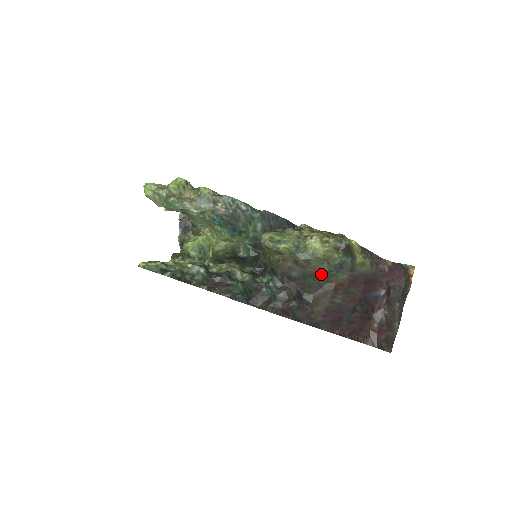
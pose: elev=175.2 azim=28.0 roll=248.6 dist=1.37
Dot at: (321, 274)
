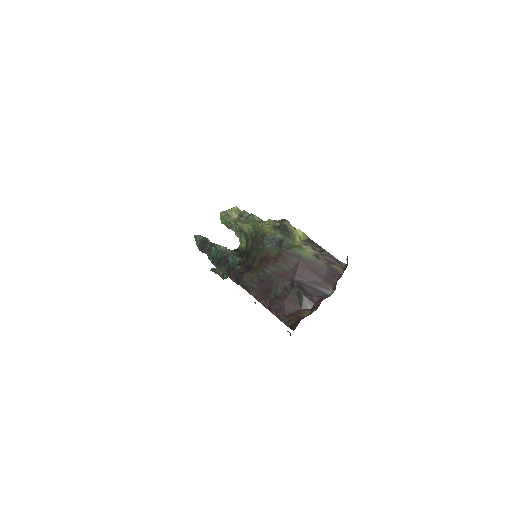
Dot at: (260, 246)
